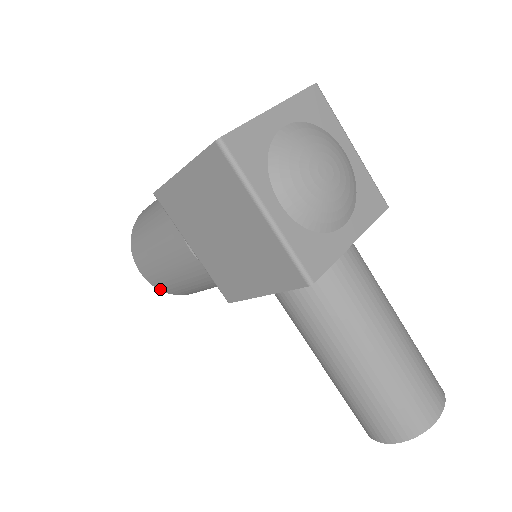
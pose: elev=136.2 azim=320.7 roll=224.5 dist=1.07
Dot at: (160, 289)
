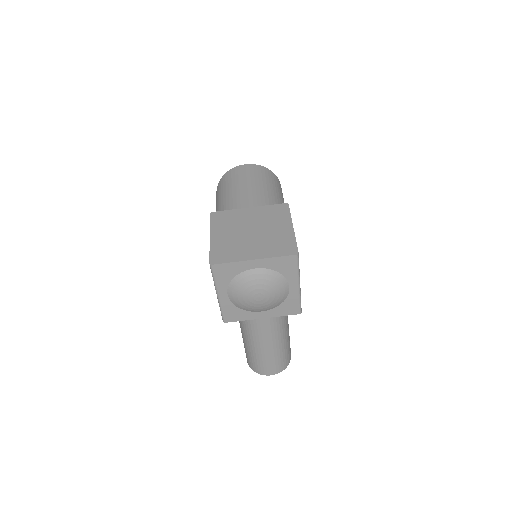
Dot at: occluded
